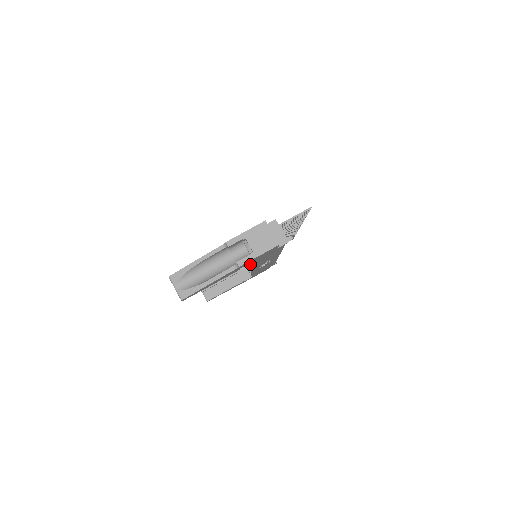
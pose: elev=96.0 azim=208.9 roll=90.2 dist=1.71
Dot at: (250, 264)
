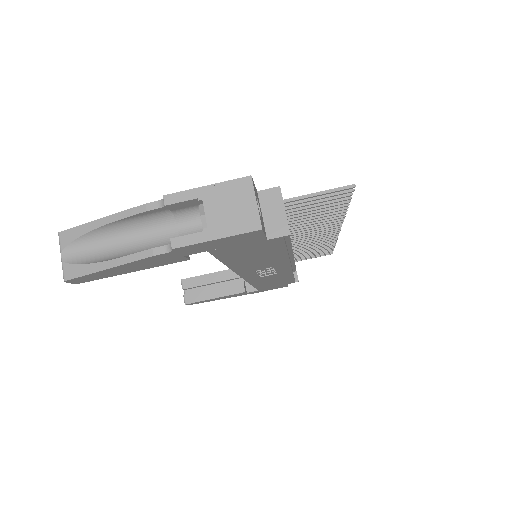
Dot at: occluded
